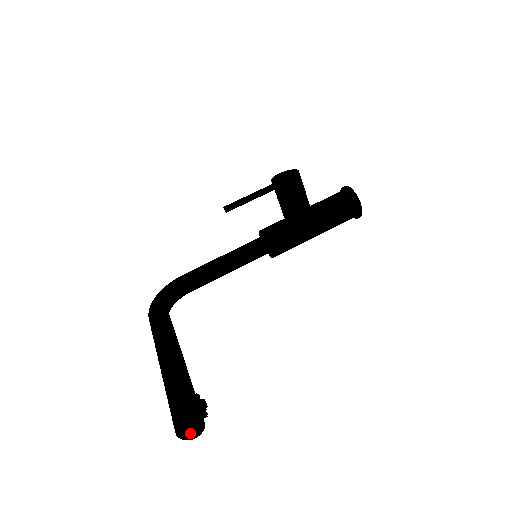
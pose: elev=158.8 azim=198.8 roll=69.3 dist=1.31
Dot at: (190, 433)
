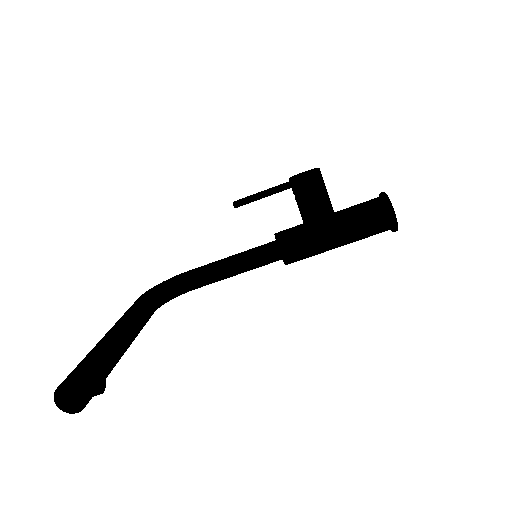
Dot at: (70, 405)
